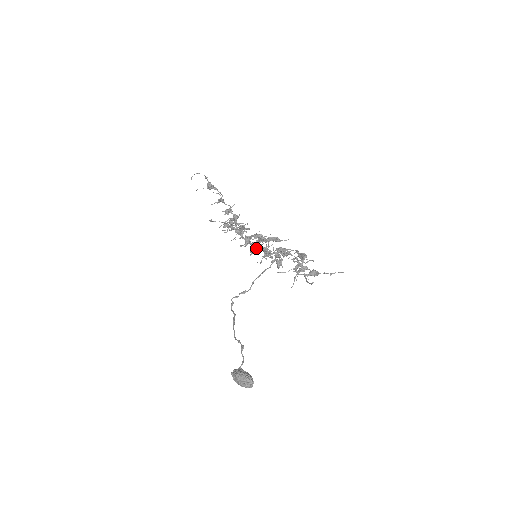
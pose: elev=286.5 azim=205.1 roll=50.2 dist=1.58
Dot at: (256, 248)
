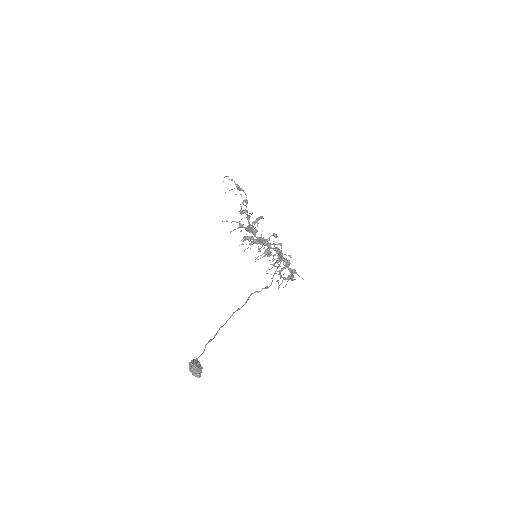
Dot at: (264, 248)
